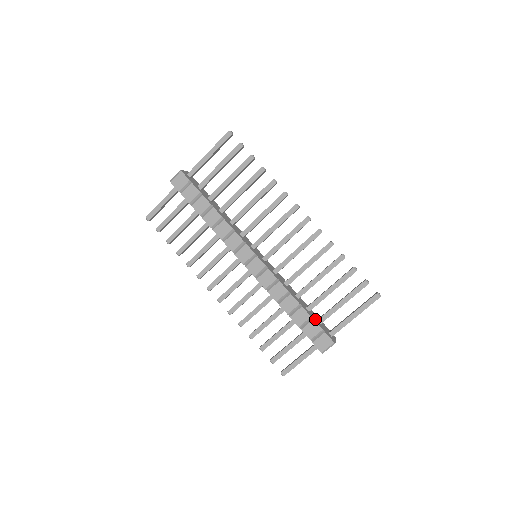
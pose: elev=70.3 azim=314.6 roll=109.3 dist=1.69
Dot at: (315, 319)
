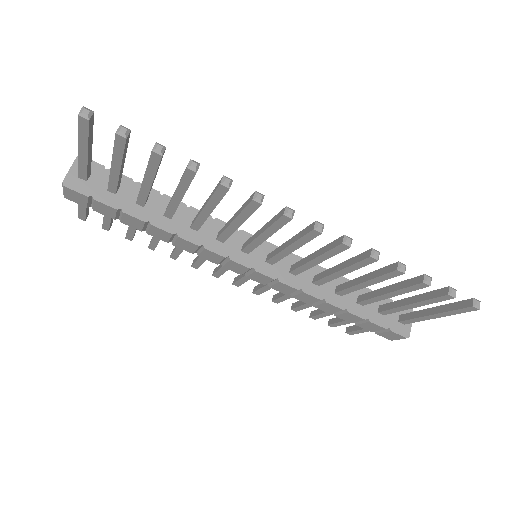
Dot at: (373, 315)
